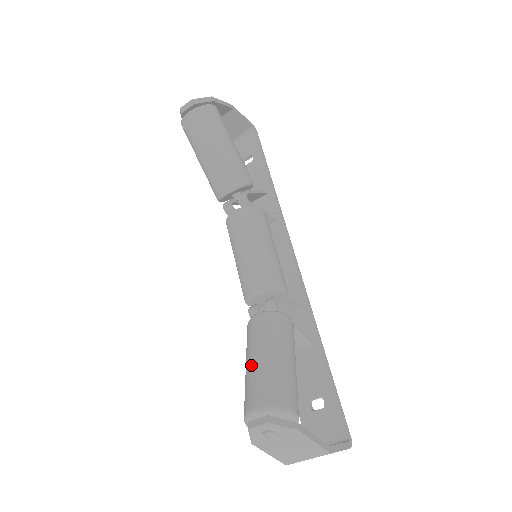
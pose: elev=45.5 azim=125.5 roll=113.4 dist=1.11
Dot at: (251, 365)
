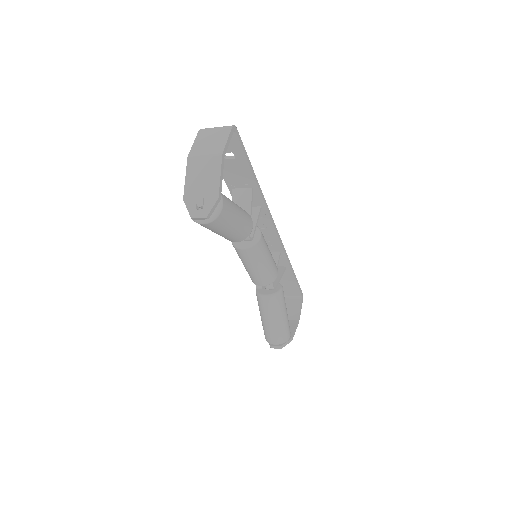
Dot at: (267, 324)
